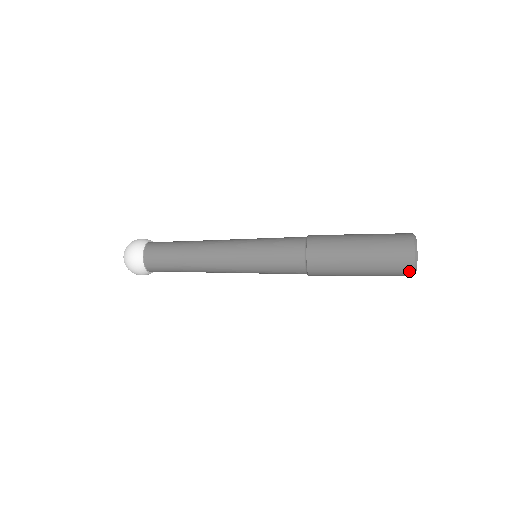
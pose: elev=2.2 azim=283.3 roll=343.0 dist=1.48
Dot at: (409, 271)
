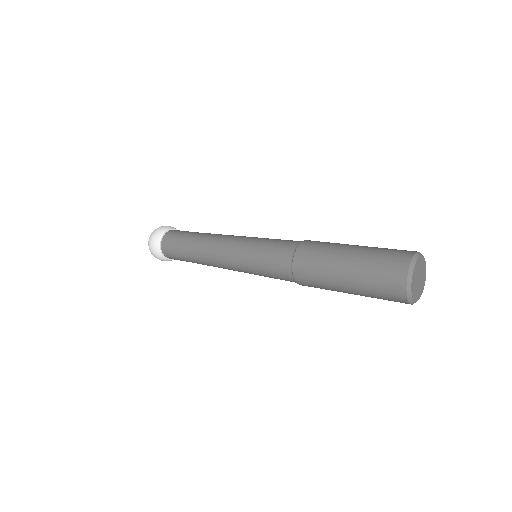
Dot at: (403, 301)
